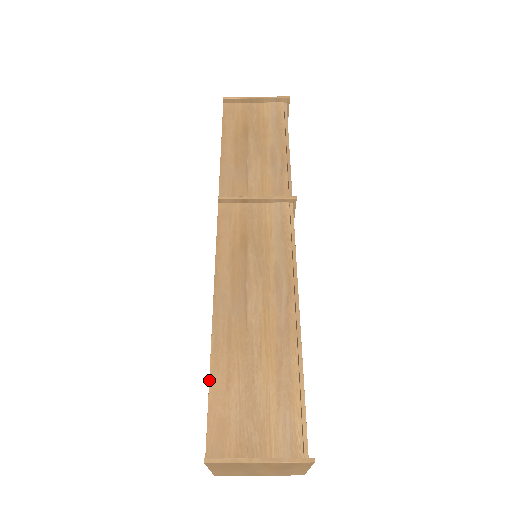
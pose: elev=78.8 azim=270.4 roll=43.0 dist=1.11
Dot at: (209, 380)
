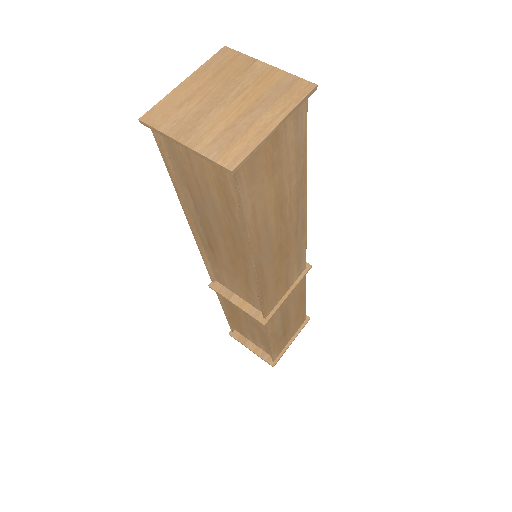
Dot at: occluded
